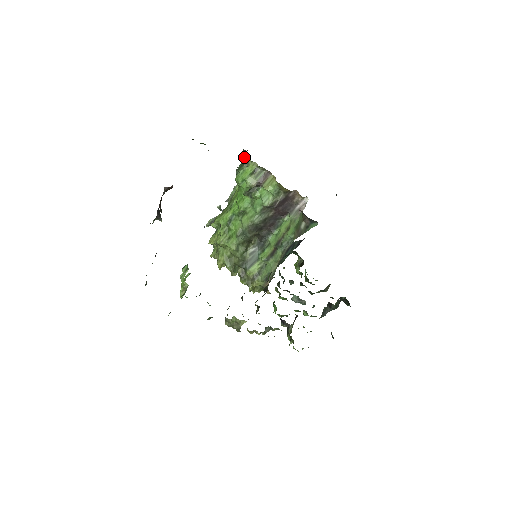
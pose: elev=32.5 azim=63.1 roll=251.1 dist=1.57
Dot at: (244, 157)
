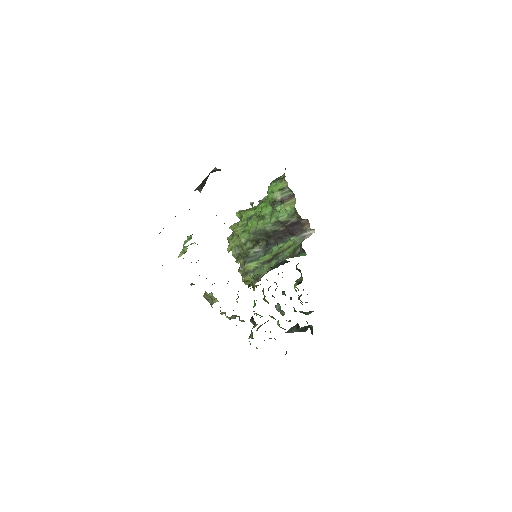
Dot at: occluded
